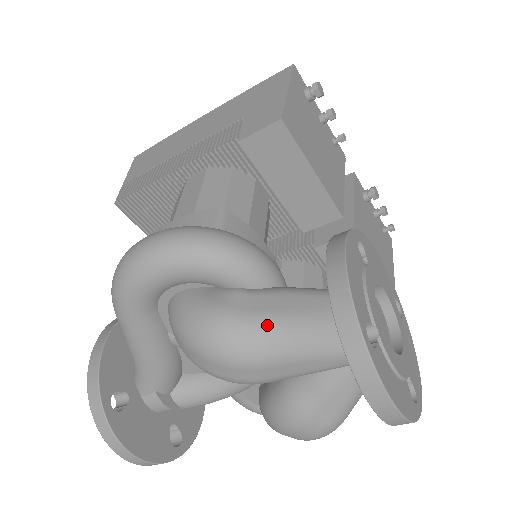
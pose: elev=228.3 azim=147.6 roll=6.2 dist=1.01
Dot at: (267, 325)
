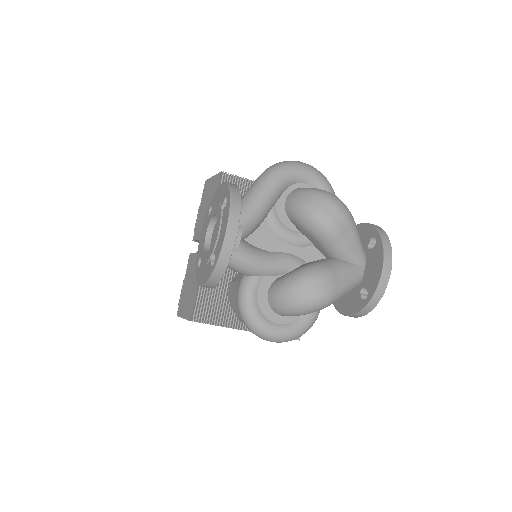
Dot at: occluded
